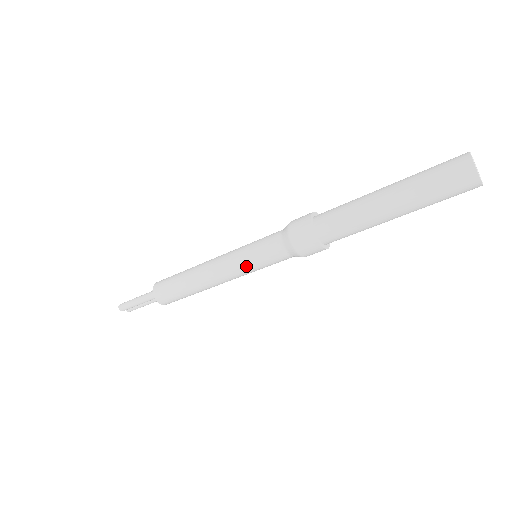
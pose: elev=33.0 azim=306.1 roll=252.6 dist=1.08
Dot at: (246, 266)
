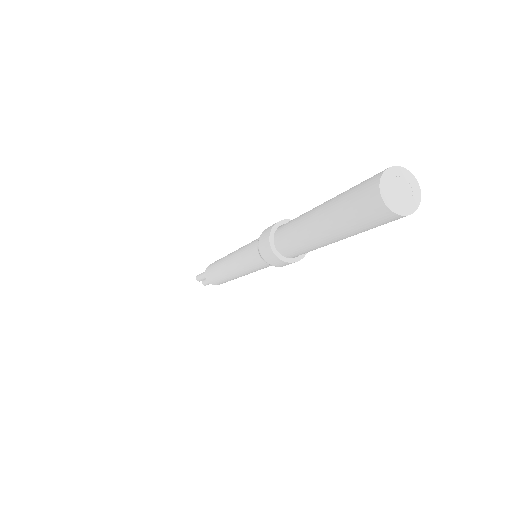
Dot at: (240, 260)
